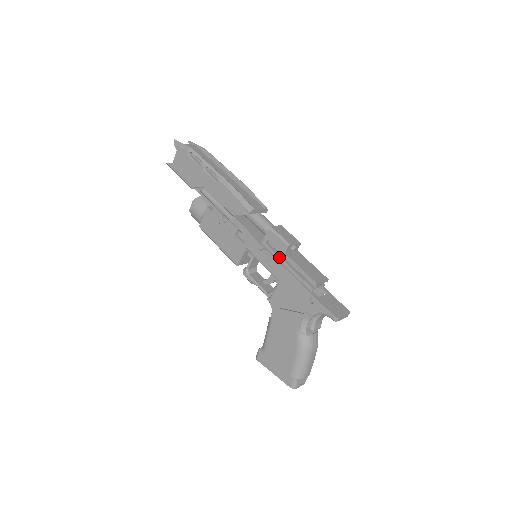
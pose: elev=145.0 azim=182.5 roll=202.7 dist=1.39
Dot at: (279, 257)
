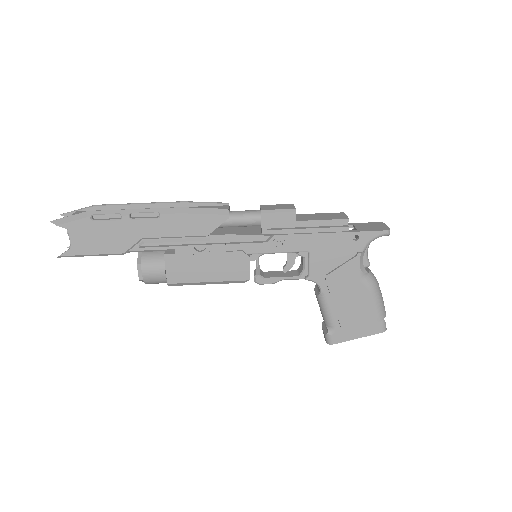
Dot at: (292, 230)
